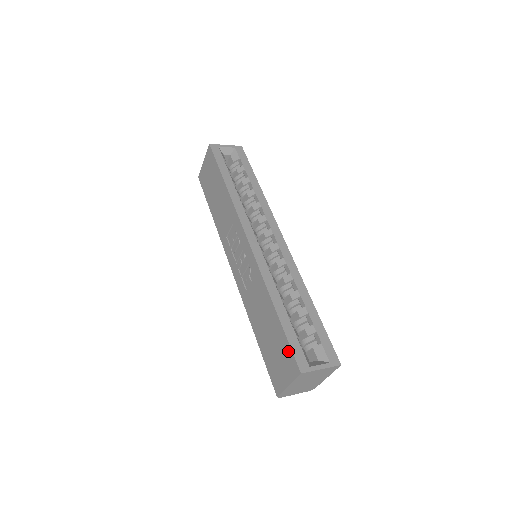
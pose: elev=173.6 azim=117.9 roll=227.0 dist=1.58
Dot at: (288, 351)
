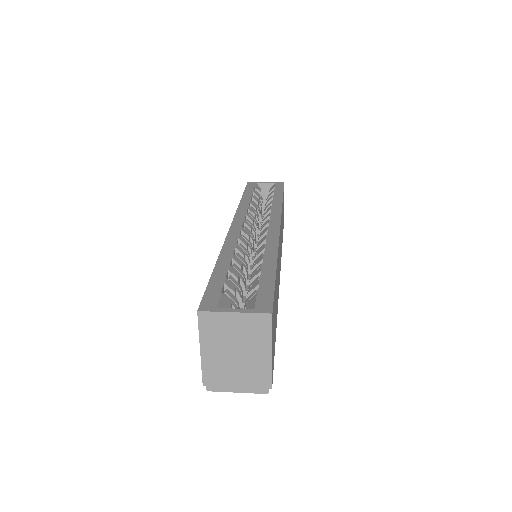
Dot at: occluded
